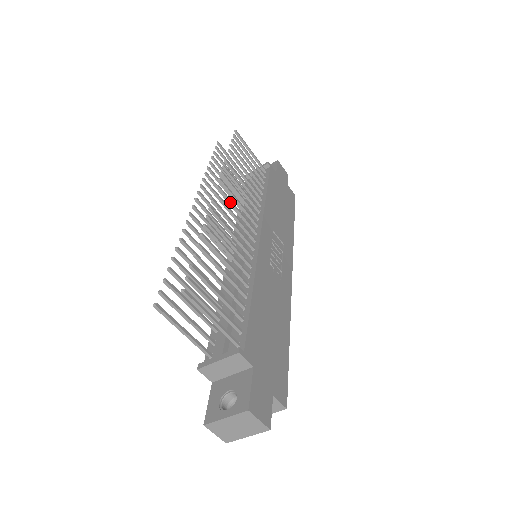
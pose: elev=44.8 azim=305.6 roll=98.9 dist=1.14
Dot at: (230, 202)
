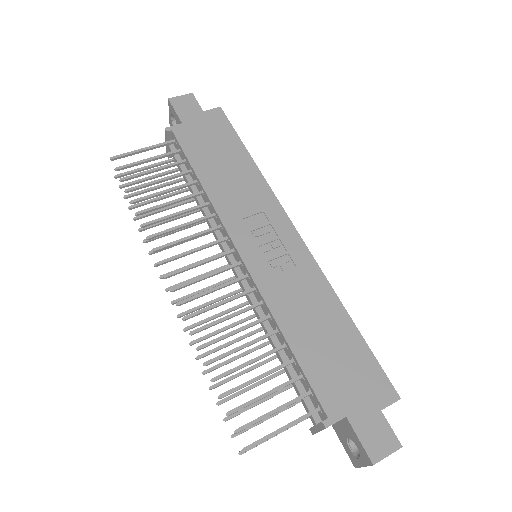
Dot at: (188, 269)
